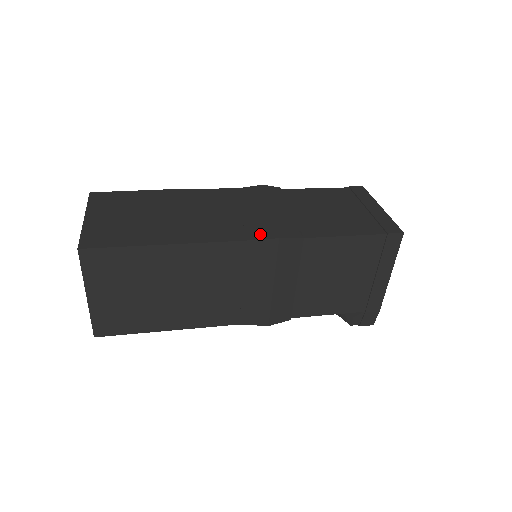
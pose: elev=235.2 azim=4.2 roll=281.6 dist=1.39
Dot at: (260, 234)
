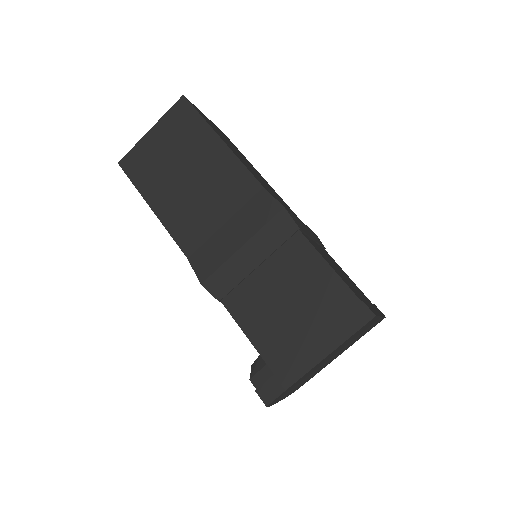
Dot at: occluded
